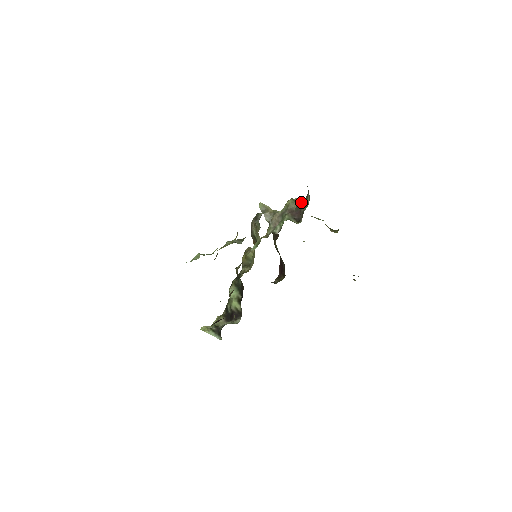
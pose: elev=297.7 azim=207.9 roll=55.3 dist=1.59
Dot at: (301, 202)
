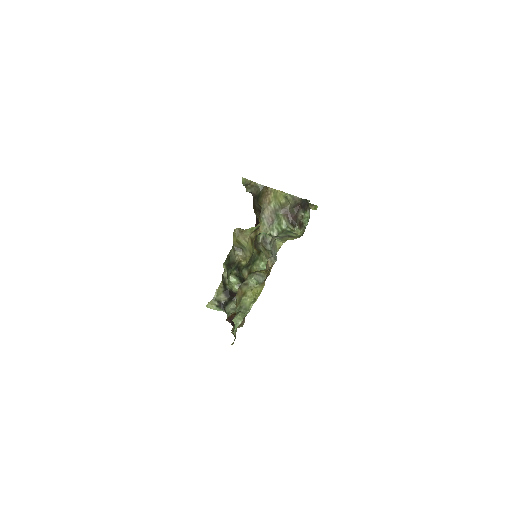
Dot at: (293, 199)
